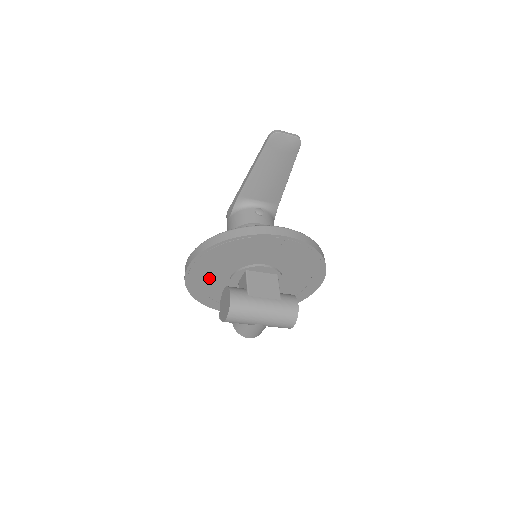
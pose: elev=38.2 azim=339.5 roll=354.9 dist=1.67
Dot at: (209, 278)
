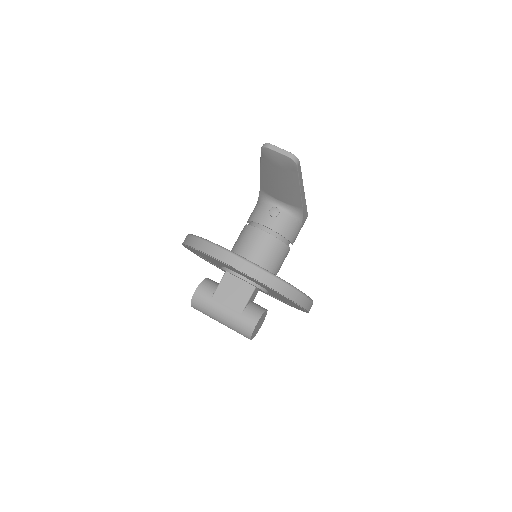
Dot at: occluded
